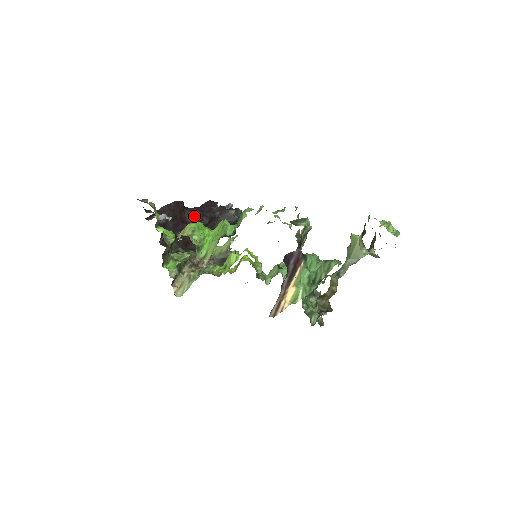
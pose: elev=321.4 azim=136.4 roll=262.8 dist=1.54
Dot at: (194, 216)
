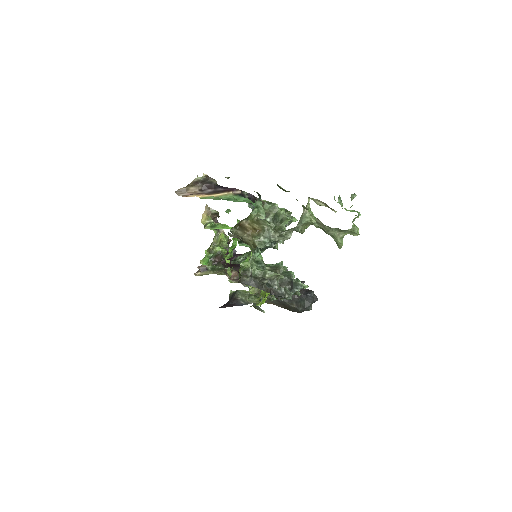
Dot at: occluded
